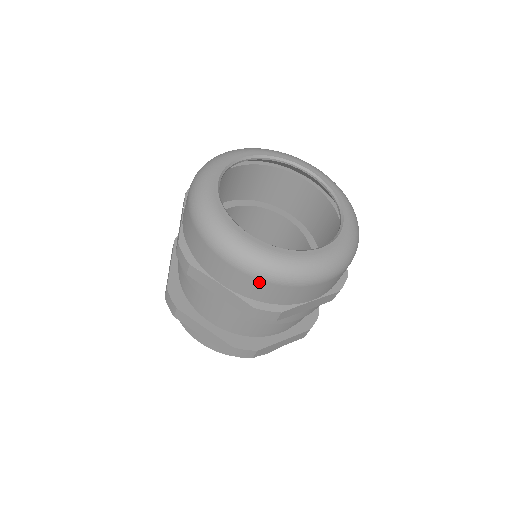
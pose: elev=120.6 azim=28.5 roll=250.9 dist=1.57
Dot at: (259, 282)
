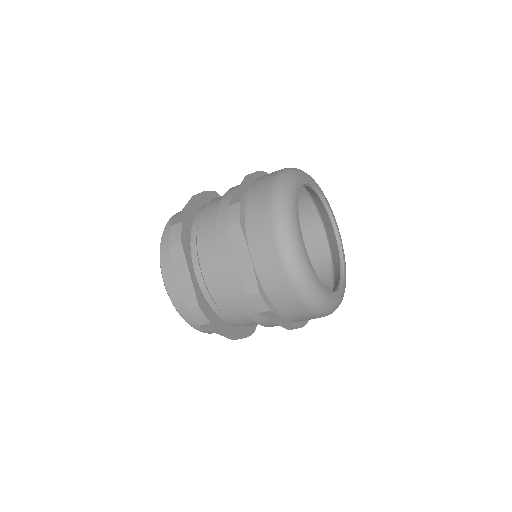
Dot at: (267, 195)
